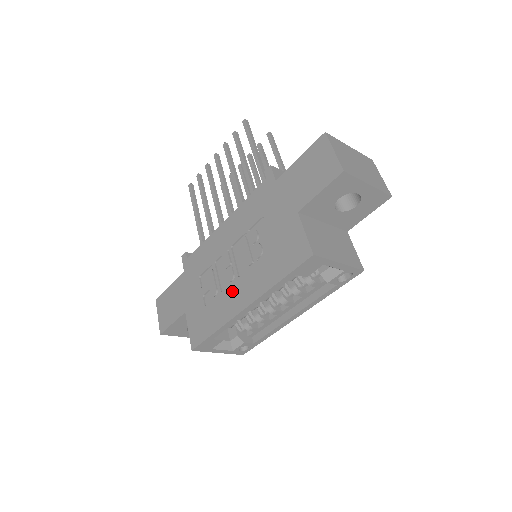
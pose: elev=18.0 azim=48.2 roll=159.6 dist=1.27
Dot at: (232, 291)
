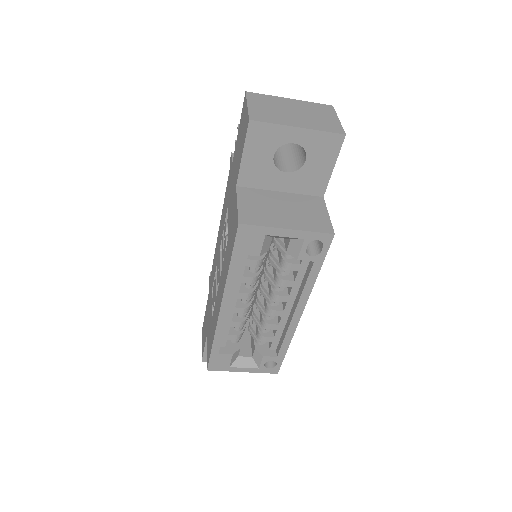
Dot at: (218, 295)
